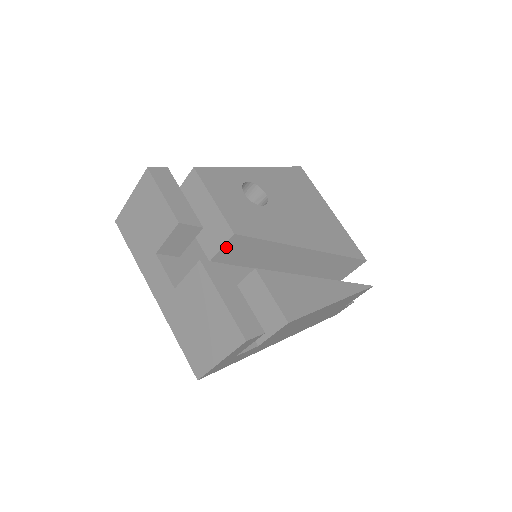
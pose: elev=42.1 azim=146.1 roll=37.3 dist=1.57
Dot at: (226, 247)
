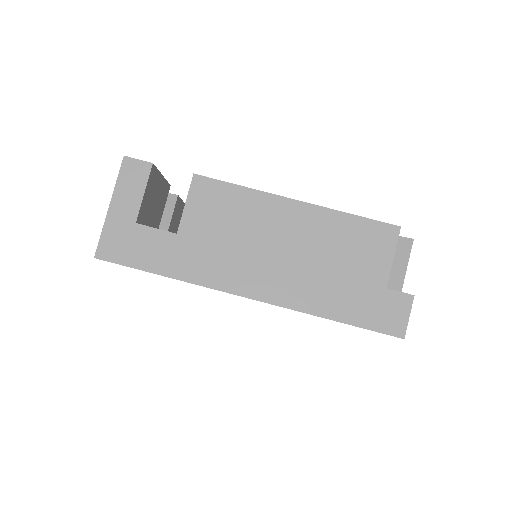
Dot at: occluded
